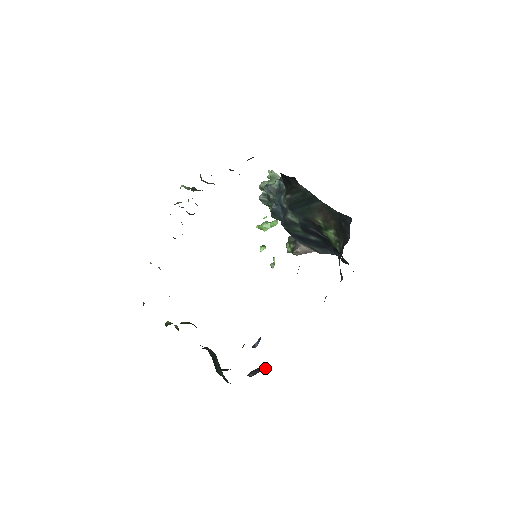
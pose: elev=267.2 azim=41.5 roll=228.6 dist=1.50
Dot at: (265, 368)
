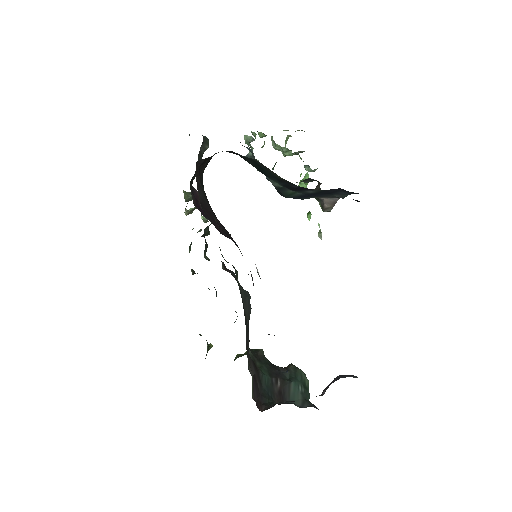
Dot at: (343, 375)
